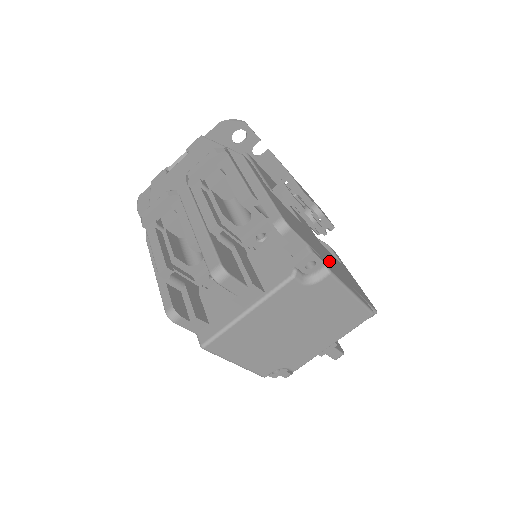
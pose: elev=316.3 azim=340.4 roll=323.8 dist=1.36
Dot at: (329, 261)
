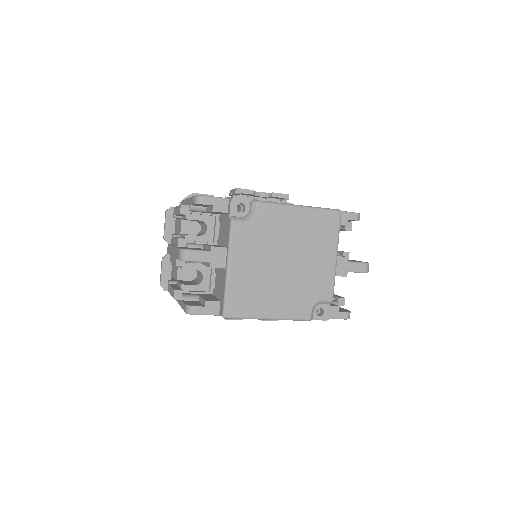
Dot at: occluded
